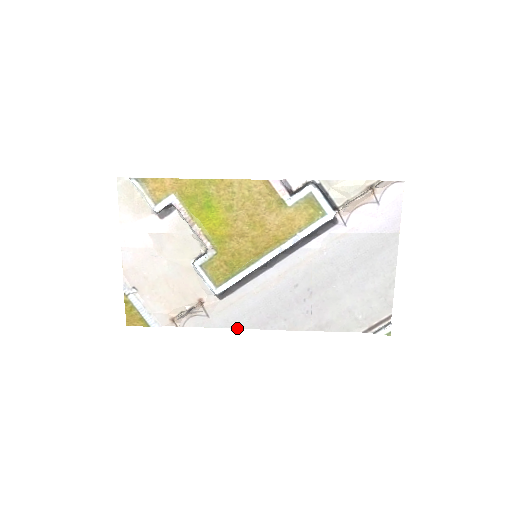
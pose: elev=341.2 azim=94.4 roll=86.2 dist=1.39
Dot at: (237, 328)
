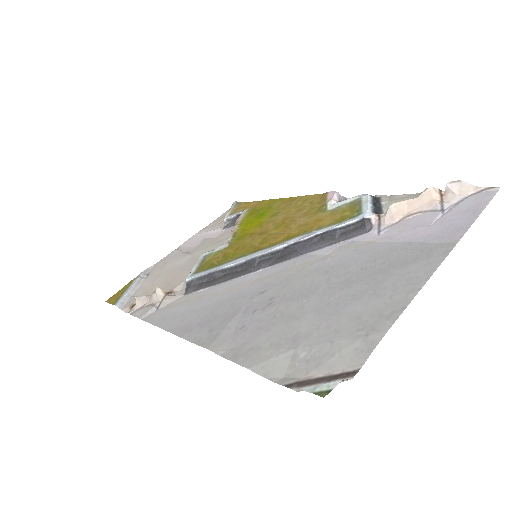
Dot at: (162, 328)
